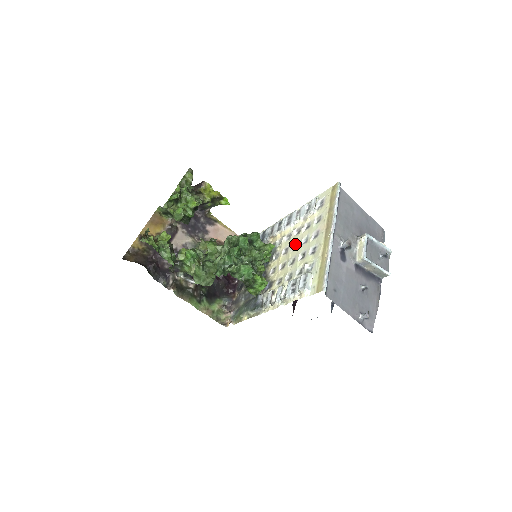
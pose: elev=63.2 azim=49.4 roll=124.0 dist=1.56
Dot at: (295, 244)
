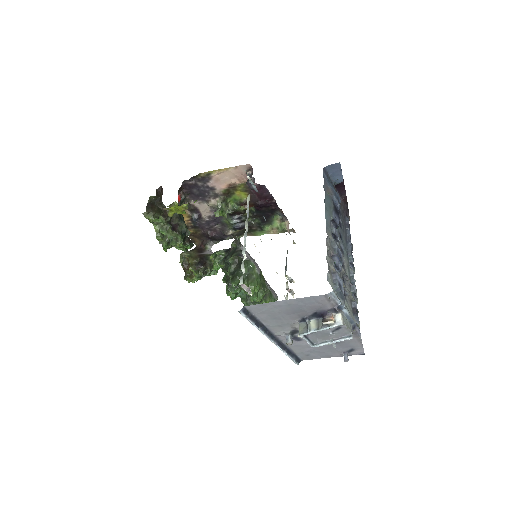
Dot at: occluded
